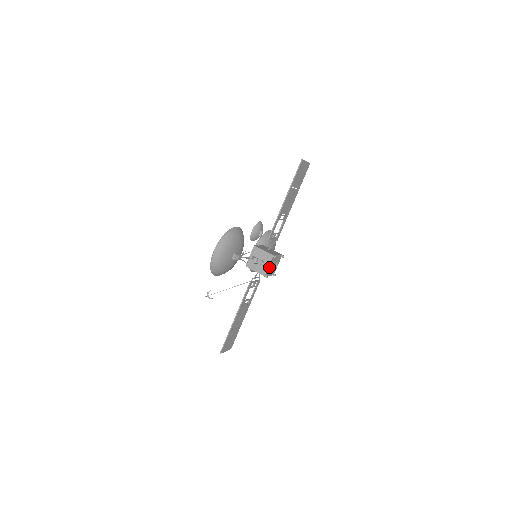
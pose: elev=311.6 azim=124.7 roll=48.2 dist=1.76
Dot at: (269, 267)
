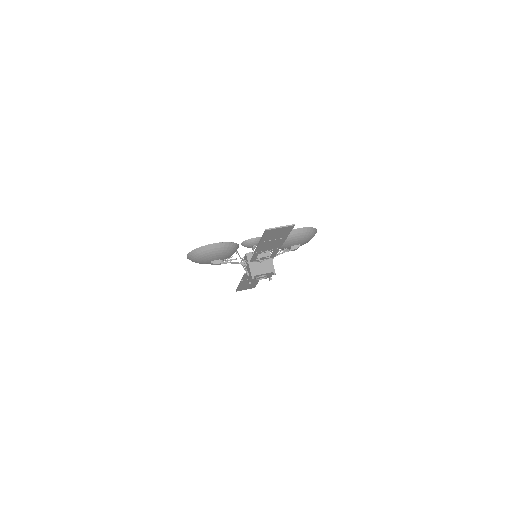
Dot at: (252, 279)
